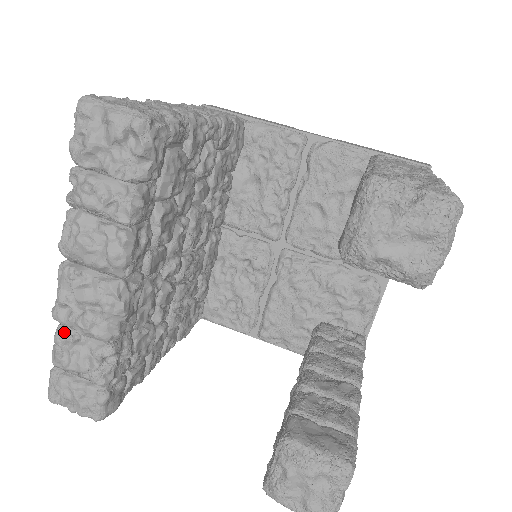
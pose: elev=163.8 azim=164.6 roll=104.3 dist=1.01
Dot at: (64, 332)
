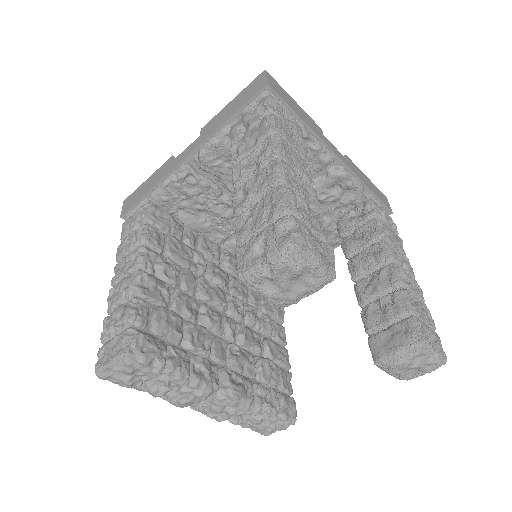
Dot at: (232, 418)
